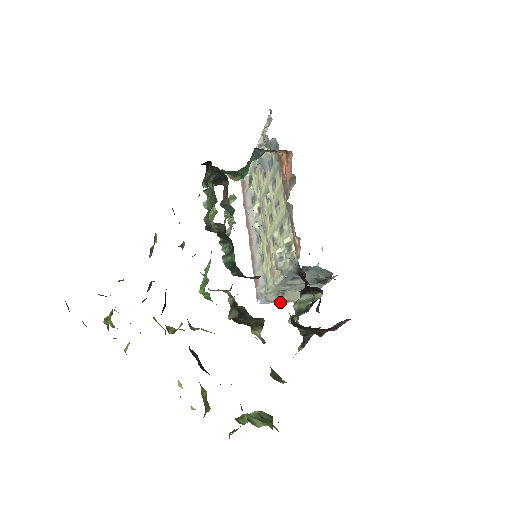
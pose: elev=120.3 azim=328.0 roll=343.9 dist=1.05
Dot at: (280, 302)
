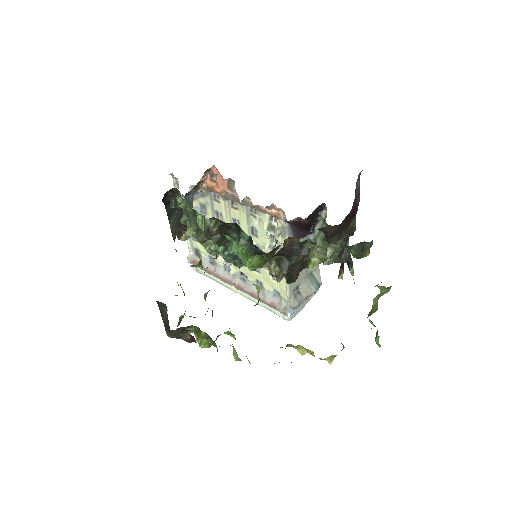
Dot at: (303, 303)
